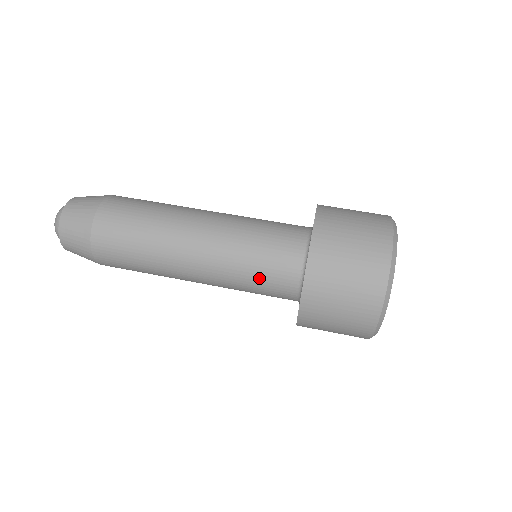
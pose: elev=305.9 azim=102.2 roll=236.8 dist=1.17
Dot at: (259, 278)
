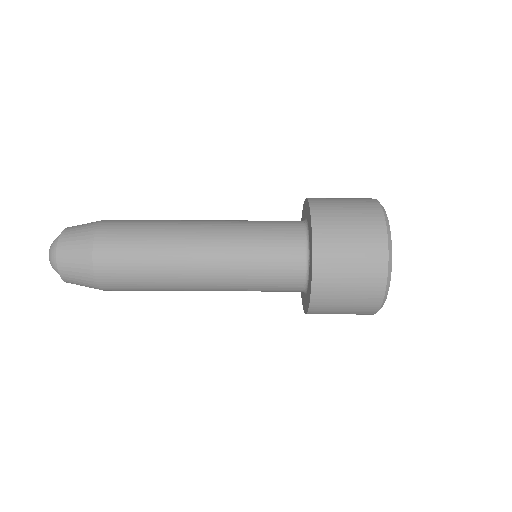
Dot at: (266, 290)
